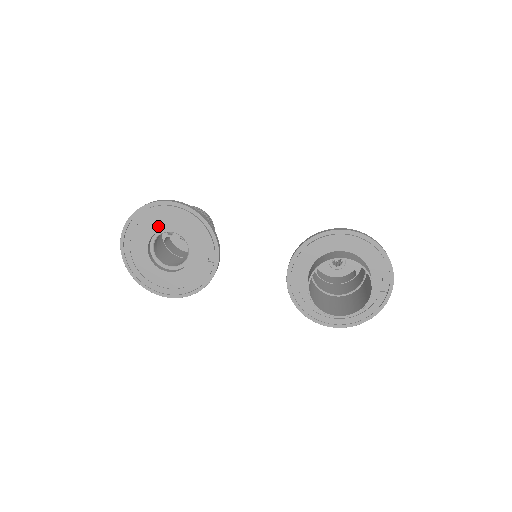
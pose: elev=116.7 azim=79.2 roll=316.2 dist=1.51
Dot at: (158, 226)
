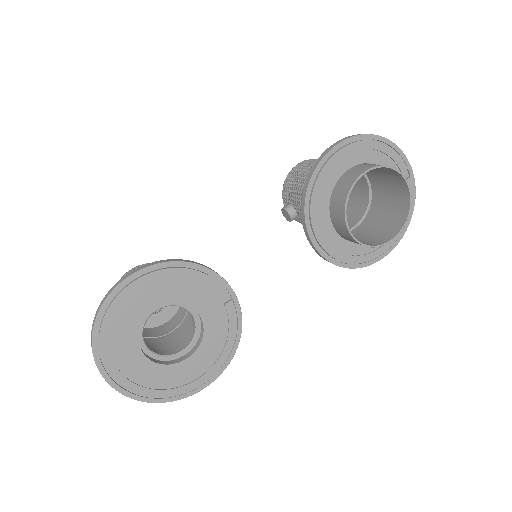
Dot at: (136, 318)
